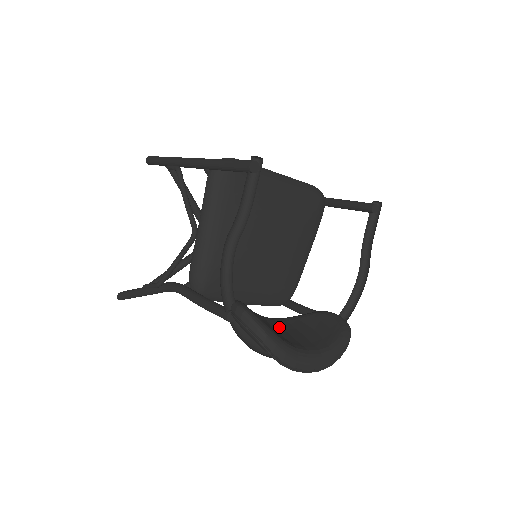
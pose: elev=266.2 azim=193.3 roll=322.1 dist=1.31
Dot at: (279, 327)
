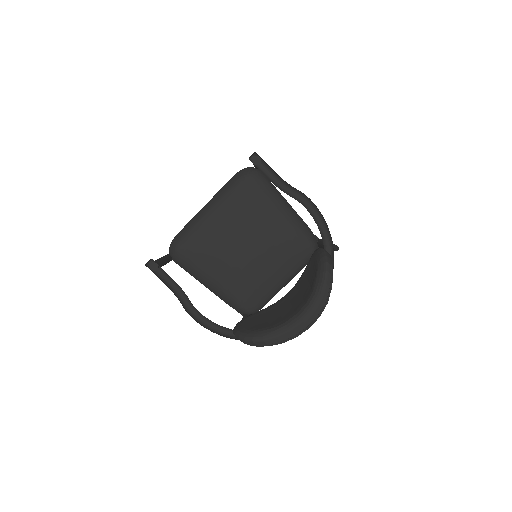
Dot at: (285, 303)
